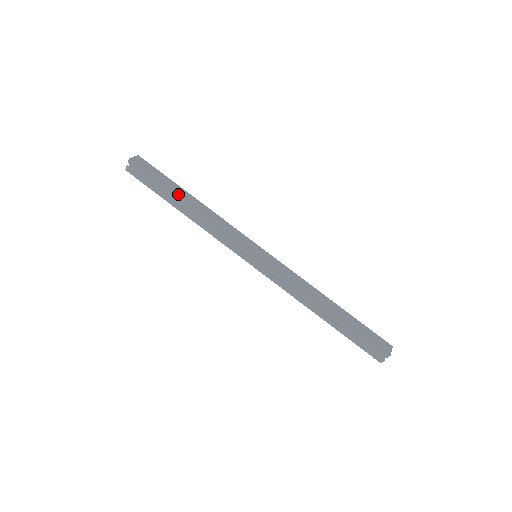
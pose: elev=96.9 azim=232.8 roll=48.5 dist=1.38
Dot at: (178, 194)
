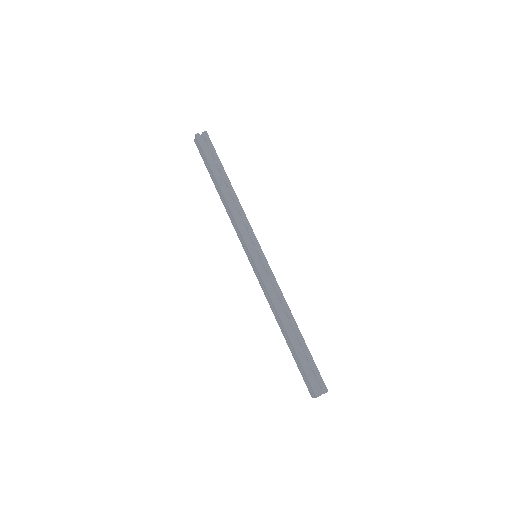
Dot at: (227, 176)
